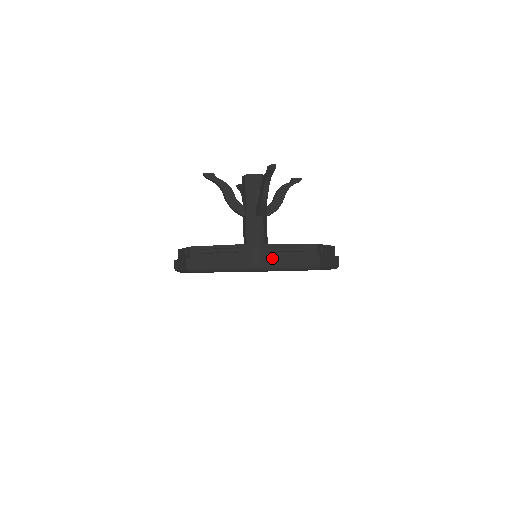
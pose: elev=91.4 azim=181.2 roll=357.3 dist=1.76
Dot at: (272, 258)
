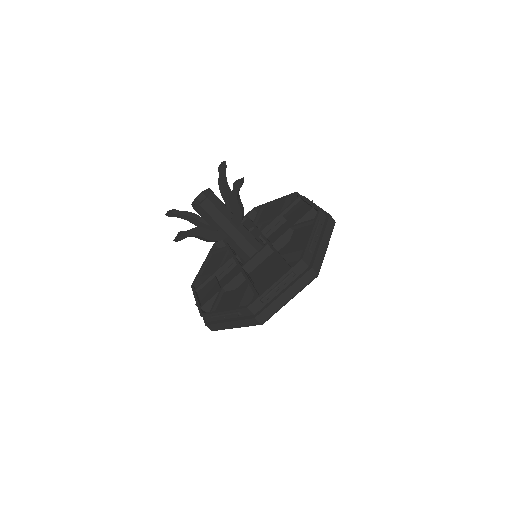
Dot at: (220, 324)
